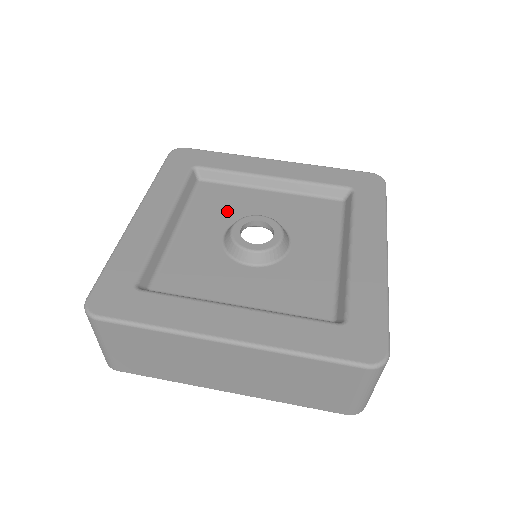
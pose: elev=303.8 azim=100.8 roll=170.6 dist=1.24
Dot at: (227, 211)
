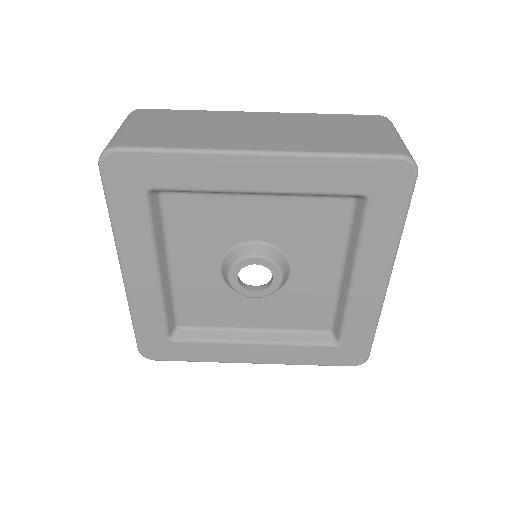
Dot at: (213, 237)
